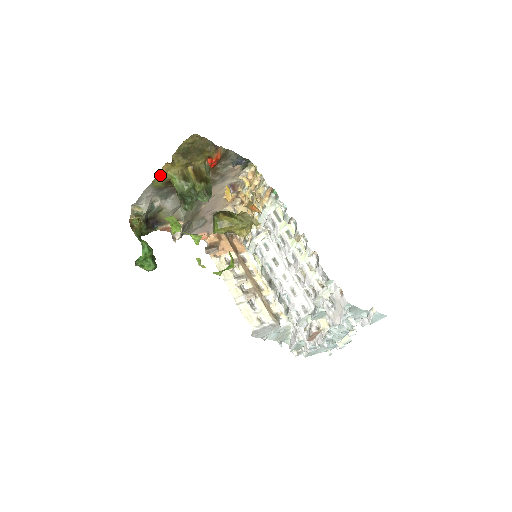
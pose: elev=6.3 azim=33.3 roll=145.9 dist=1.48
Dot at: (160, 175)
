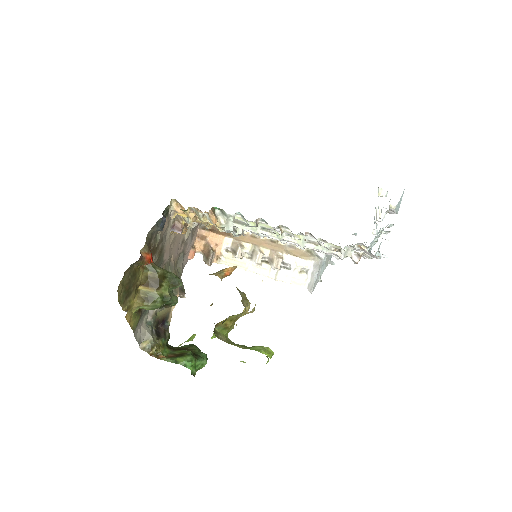
Dot at: (131, 321)
